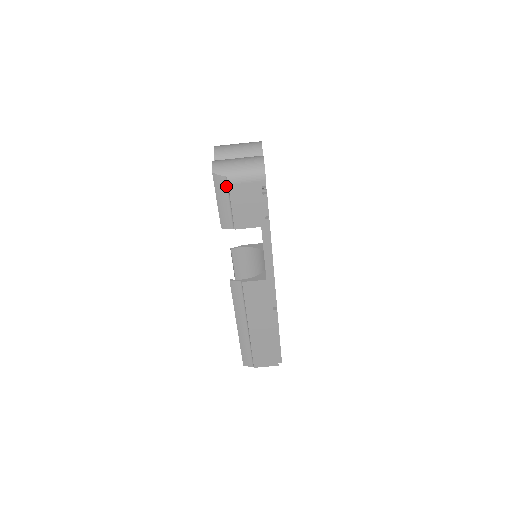
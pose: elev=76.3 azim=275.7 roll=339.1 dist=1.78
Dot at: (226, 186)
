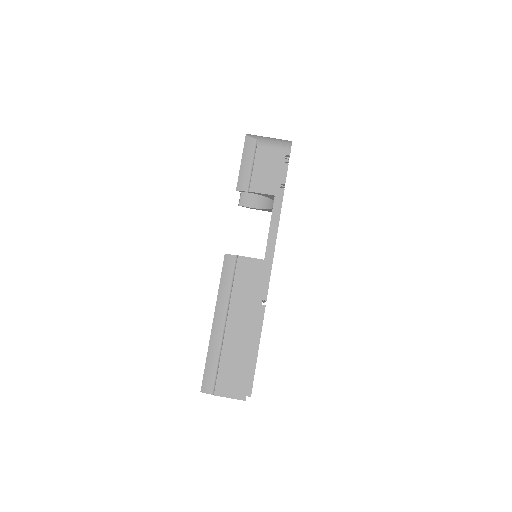
Dot at: (254, 148)
